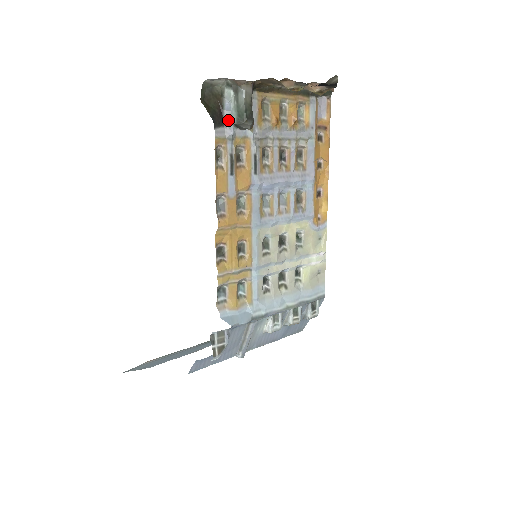
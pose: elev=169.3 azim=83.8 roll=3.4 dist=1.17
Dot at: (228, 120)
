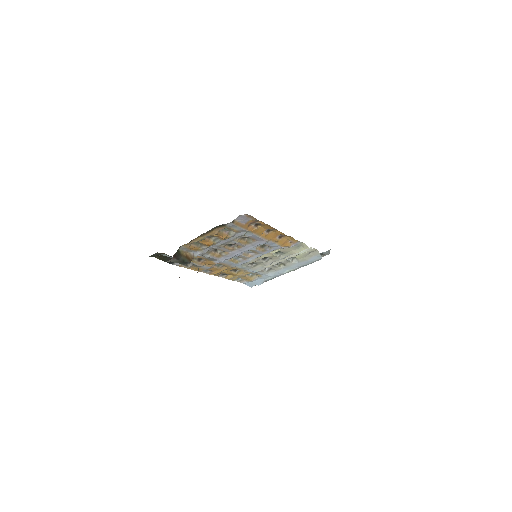
Dot at: occluded
